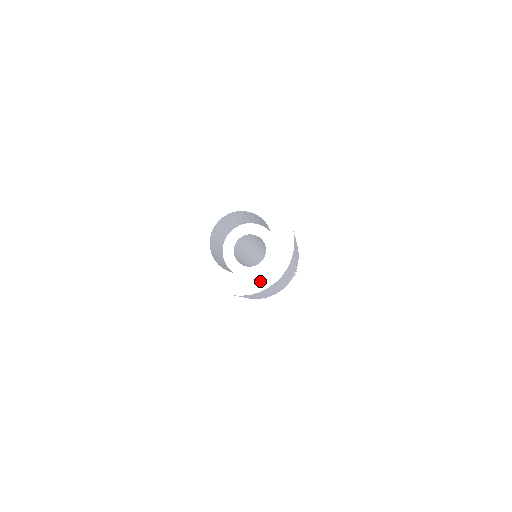
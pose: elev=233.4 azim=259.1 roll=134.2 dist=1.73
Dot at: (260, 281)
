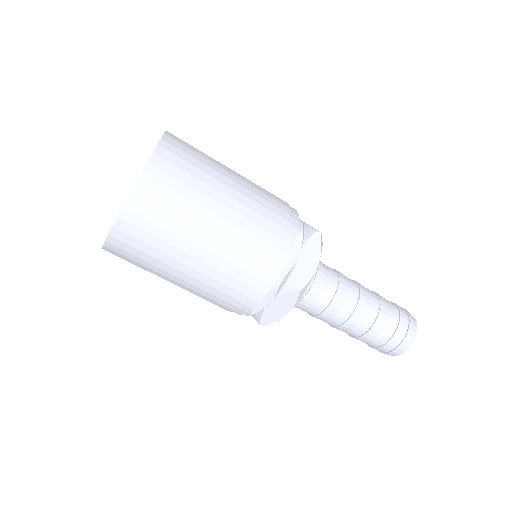
Dot at: occluded
